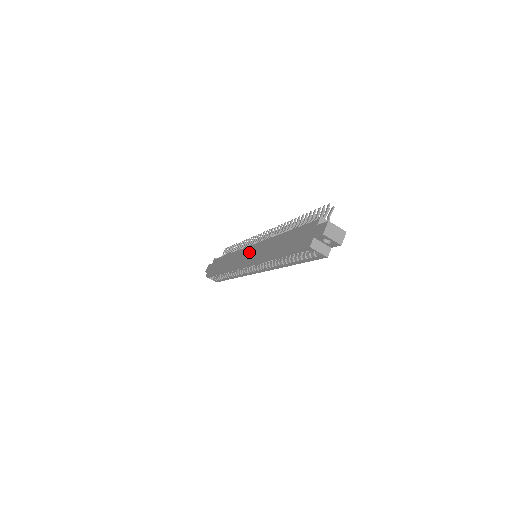
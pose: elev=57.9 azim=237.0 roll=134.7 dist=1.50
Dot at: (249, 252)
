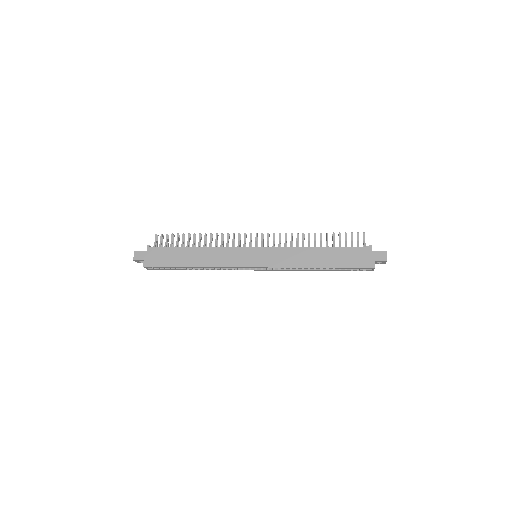
Dot at: (256, 254)
